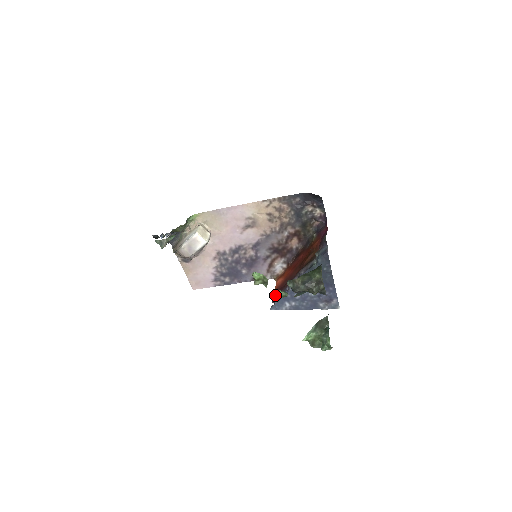
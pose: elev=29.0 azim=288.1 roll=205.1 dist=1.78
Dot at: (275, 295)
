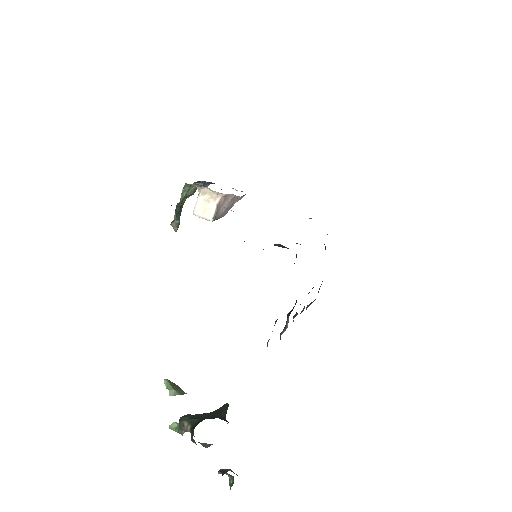
Dot at: occluded
